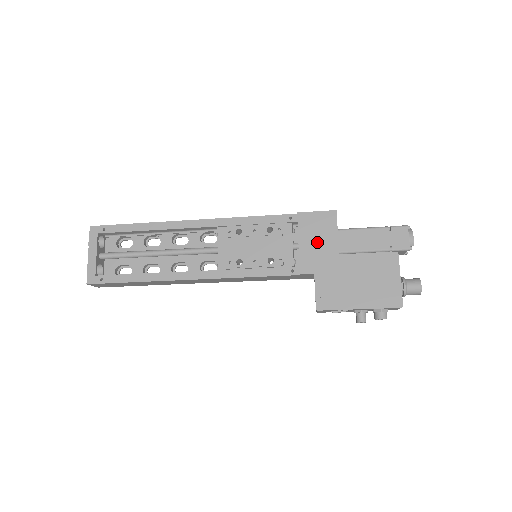
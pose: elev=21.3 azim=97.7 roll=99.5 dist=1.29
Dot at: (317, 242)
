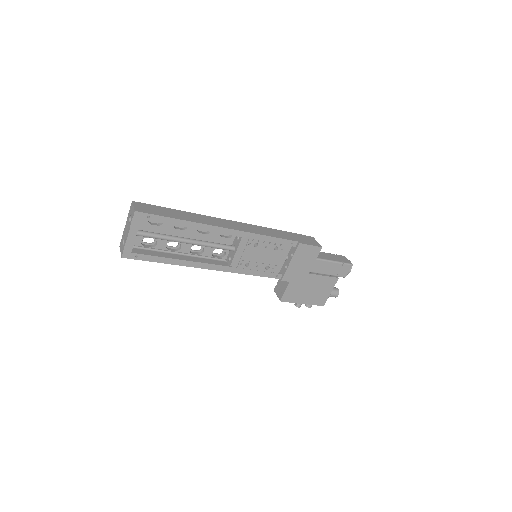
Dot at: (301, 264)
